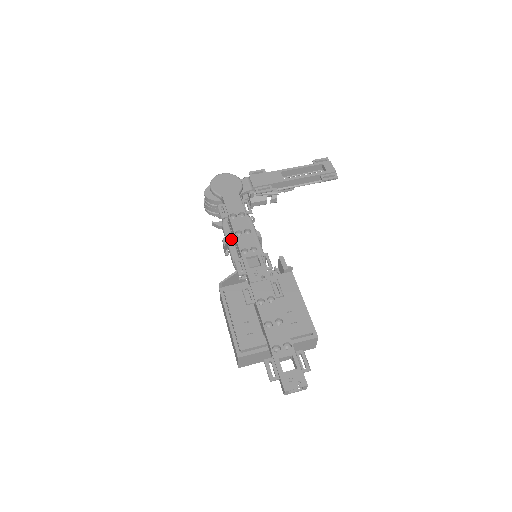
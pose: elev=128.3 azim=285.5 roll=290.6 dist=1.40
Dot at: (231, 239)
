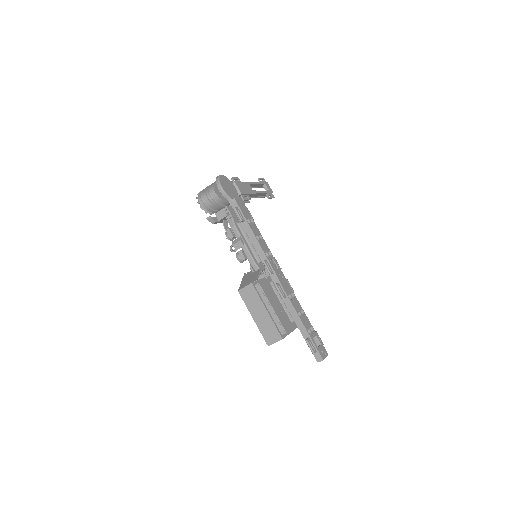
Dot at: (245, 240)
